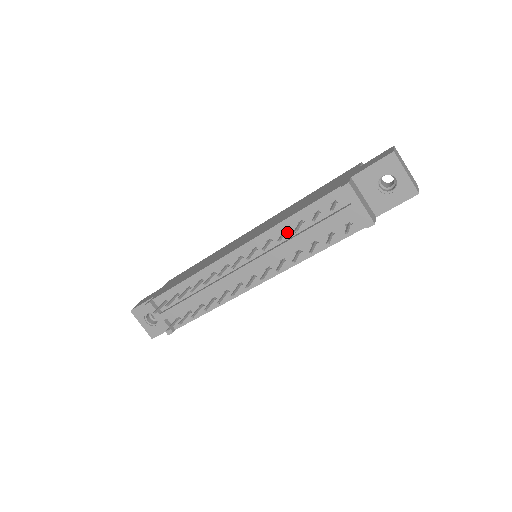
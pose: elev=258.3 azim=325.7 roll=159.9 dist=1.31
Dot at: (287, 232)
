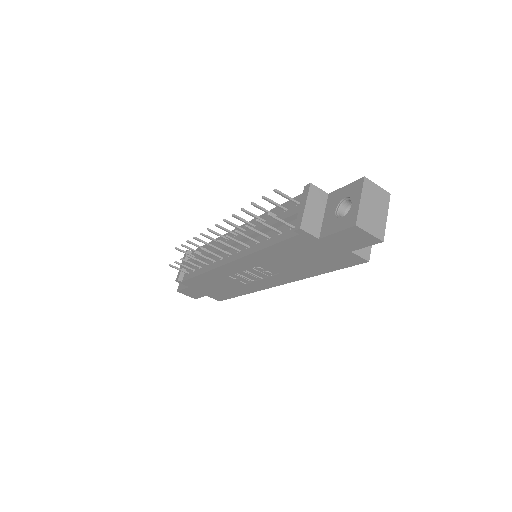
Dot at: occluded
